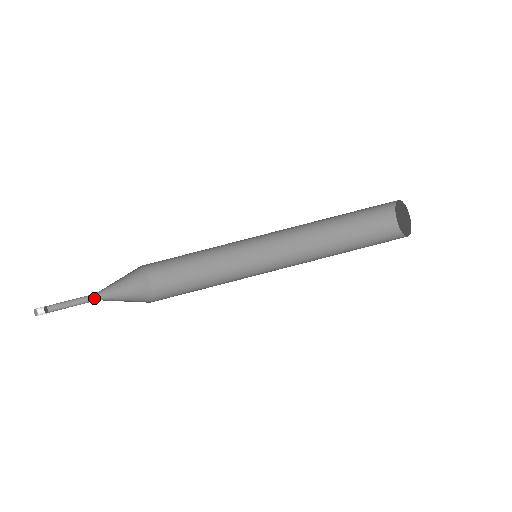
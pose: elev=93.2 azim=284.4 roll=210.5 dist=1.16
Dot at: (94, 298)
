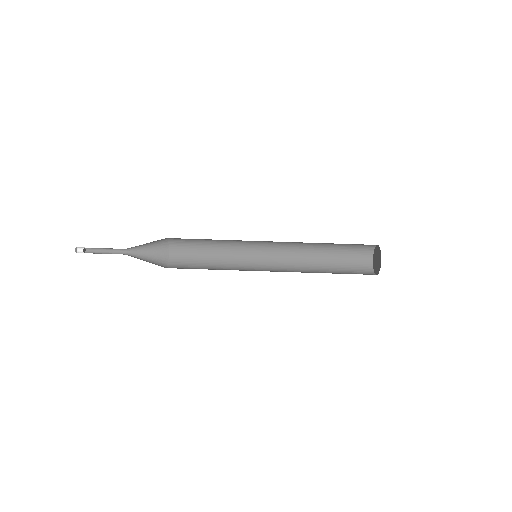
Dot at: (123, 252)
